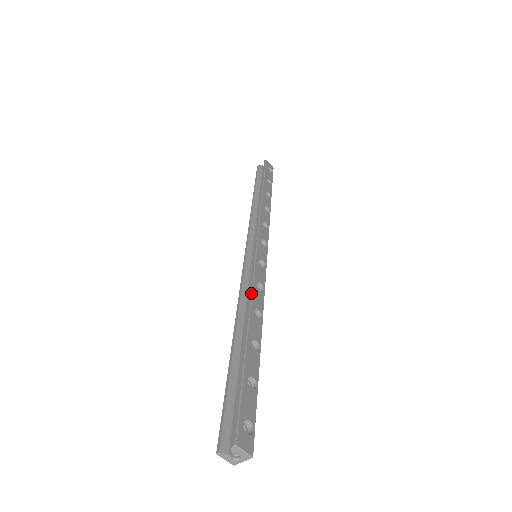
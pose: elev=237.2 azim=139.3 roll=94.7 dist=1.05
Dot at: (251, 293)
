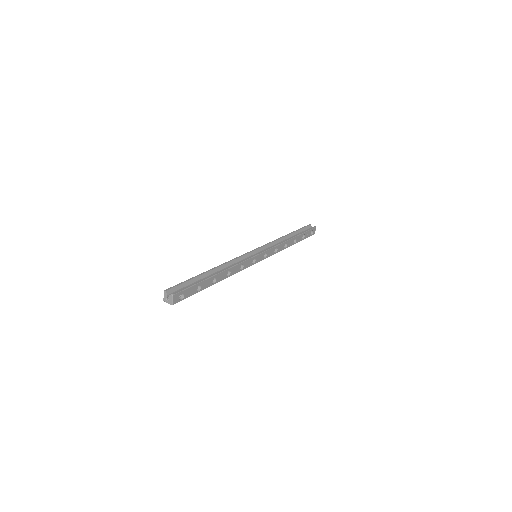
Dot at: (236, 265)
